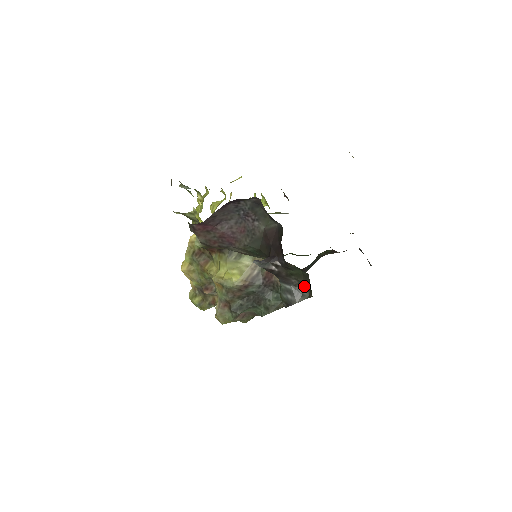
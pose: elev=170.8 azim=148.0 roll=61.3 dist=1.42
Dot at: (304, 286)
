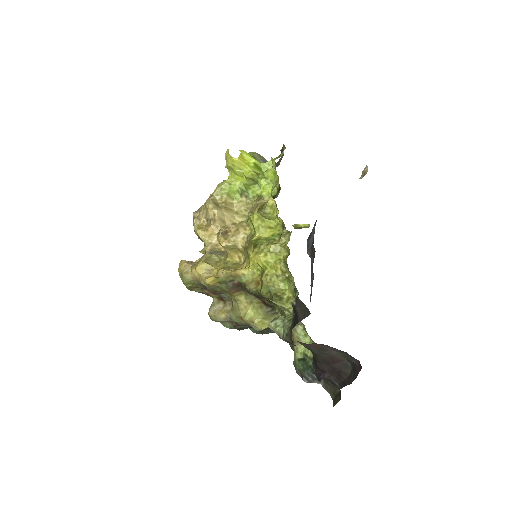
Dot at: (326, 381)
